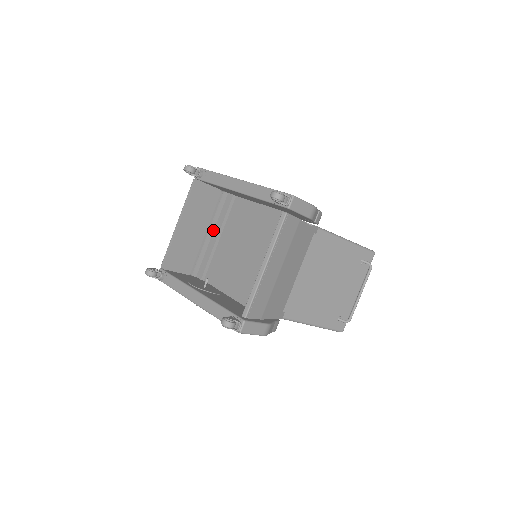
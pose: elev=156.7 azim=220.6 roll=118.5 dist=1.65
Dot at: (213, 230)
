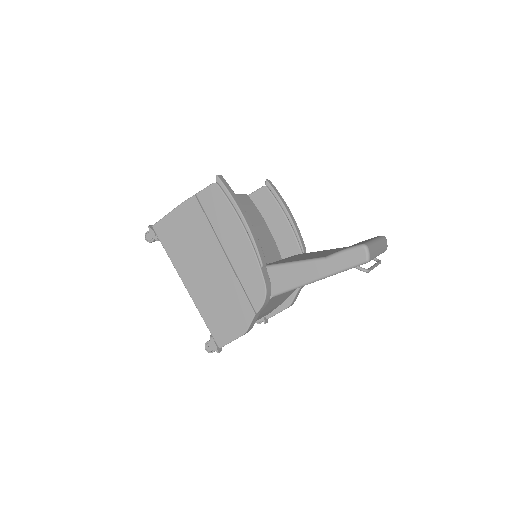
Dot at: occluded
